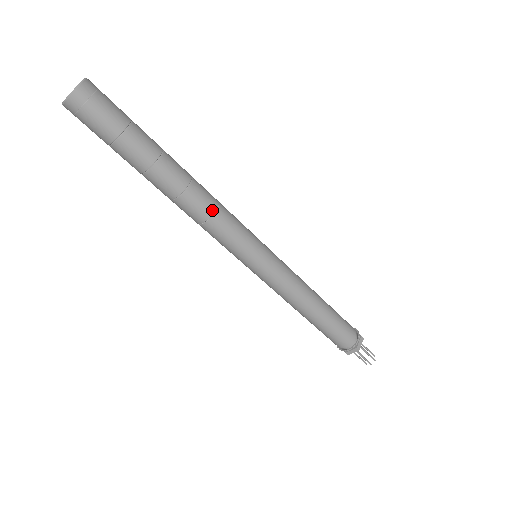
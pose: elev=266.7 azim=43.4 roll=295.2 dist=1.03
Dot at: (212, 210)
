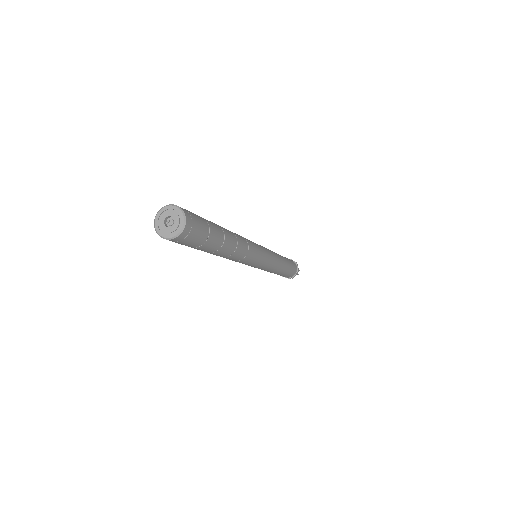
Dot at: (242, 258)
